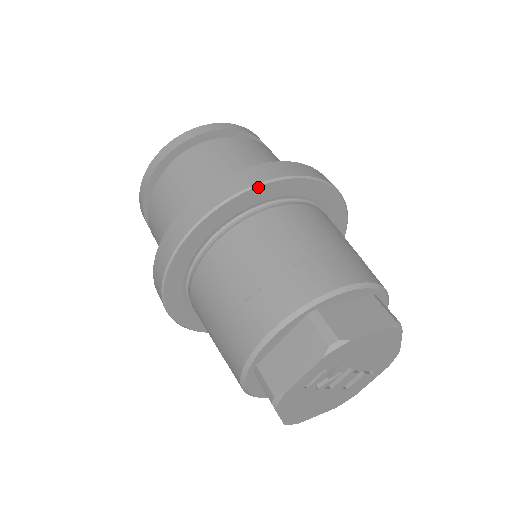
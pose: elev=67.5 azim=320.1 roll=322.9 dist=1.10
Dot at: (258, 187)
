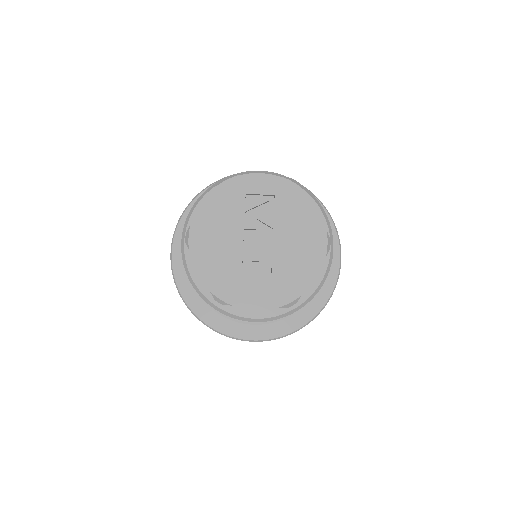
Dot at: occluded
